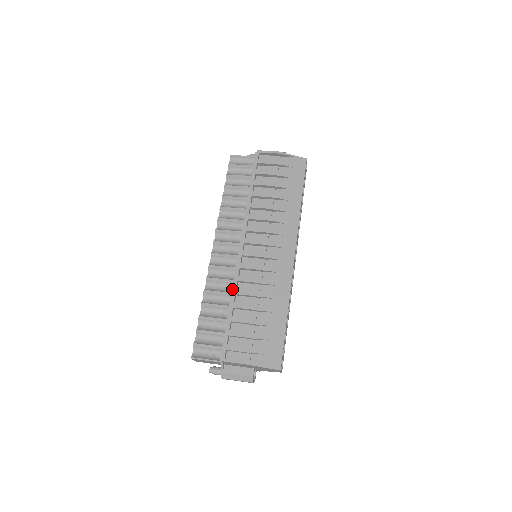
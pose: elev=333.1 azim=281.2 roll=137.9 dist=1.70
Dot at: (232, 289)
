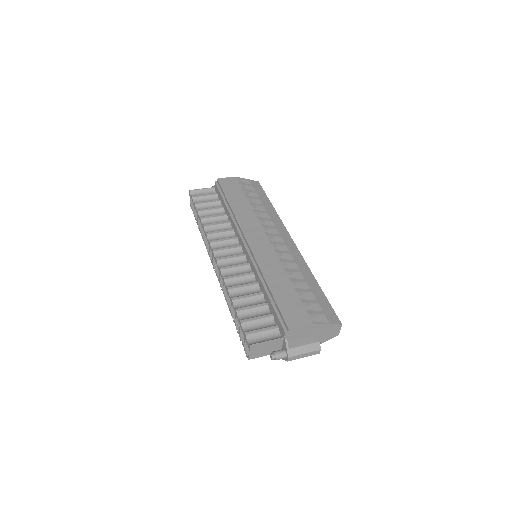
Dot at: (258, 275)
